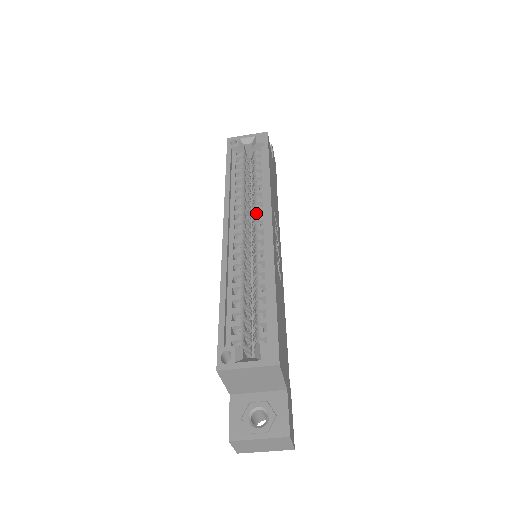
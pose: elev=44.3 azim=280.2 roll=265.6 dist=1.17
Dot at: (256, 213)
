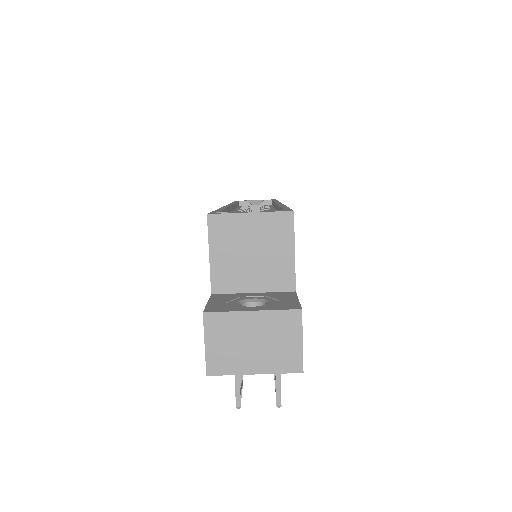
Dot at: occluded
